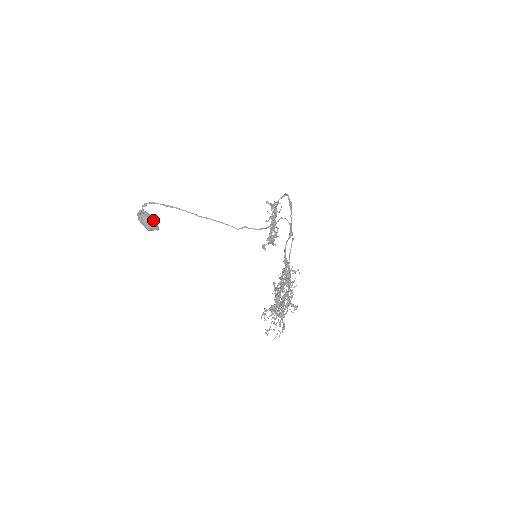
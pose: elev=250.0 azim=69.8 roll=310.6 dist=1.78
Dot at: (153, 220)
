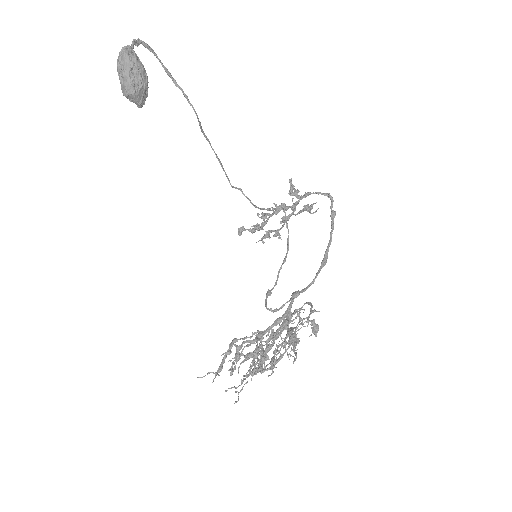
Dot at: (146, 85)
